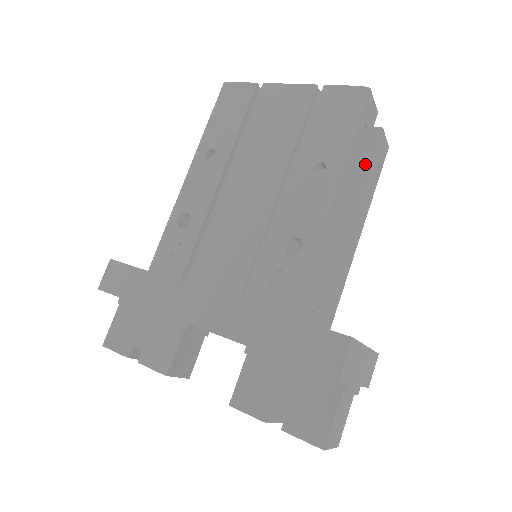
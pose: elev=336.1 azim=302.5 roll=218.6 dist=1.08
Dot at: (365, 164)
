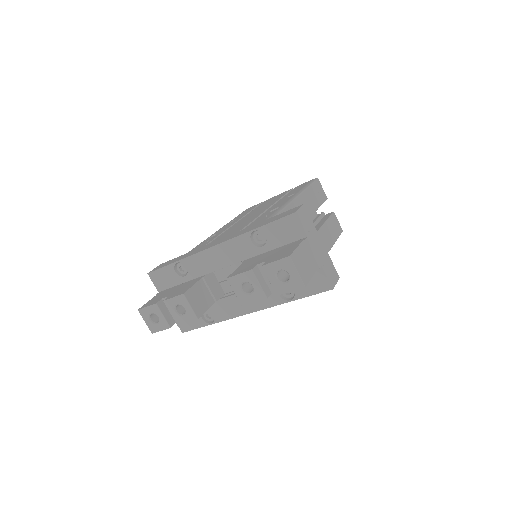
Dot at: (324, 220)
